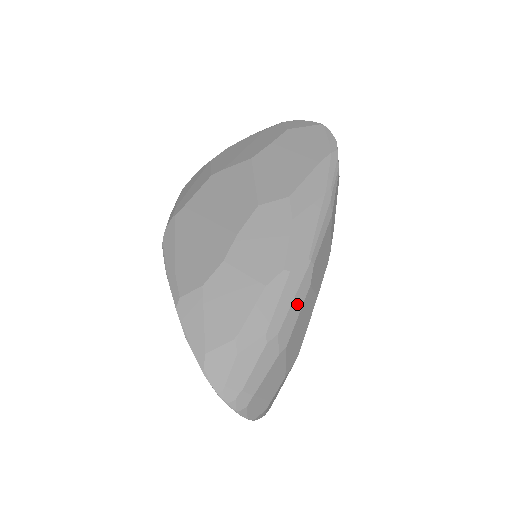
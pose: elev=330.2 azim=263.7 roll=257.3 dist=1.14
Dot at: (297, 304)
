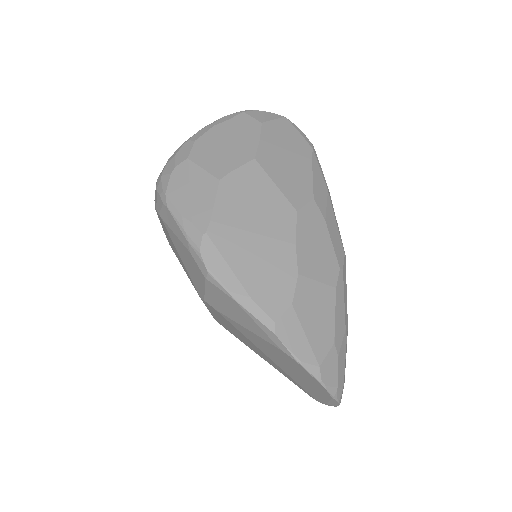
Dot at: (346, 295)
